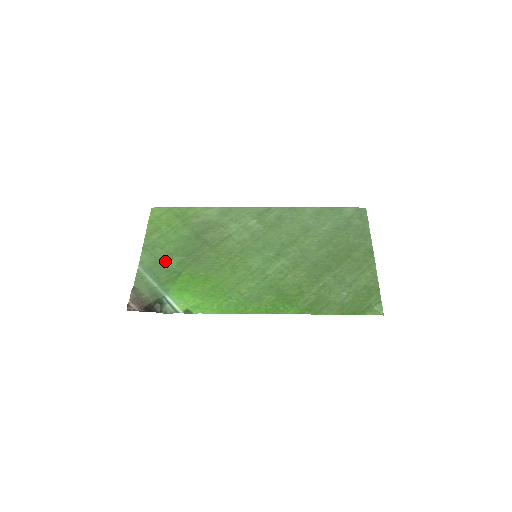
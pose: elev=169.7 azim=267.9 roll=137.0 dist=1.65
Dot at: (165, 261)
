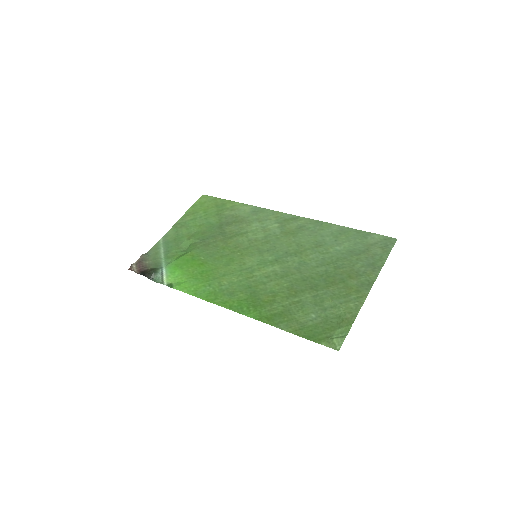
Dot at: (183, 240)
